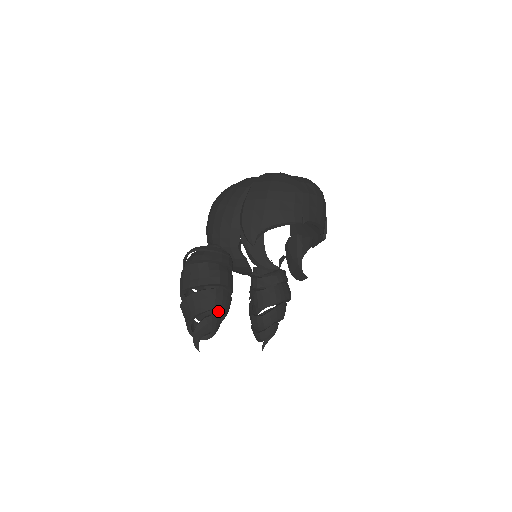
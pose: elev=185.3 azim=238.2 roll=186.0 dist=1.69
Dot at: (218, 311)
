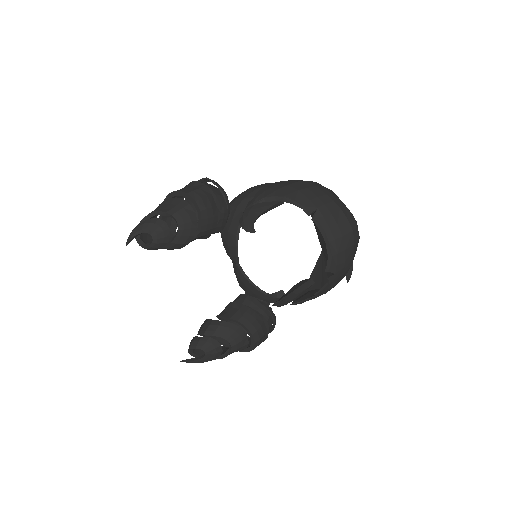
Dot at: occluded
